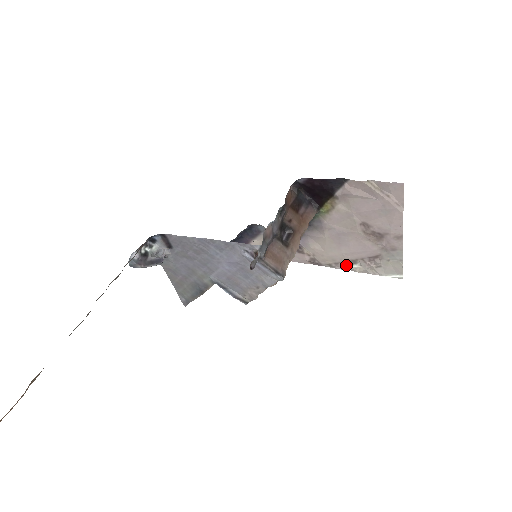
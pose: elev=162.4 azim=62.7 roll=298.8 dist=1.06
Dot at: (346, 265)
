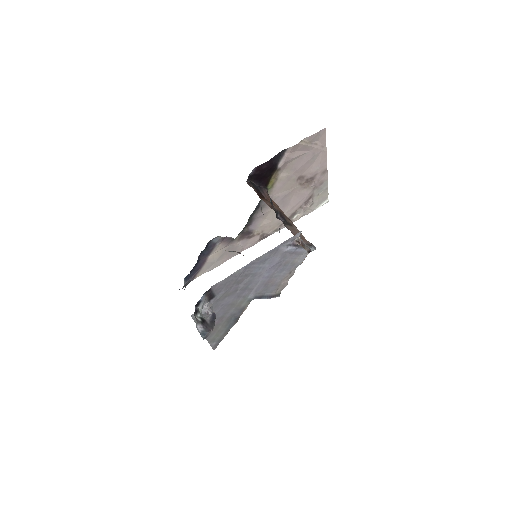
Dot at: occluded
